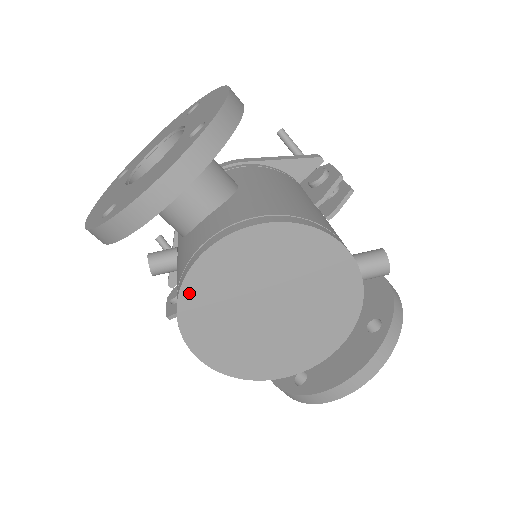
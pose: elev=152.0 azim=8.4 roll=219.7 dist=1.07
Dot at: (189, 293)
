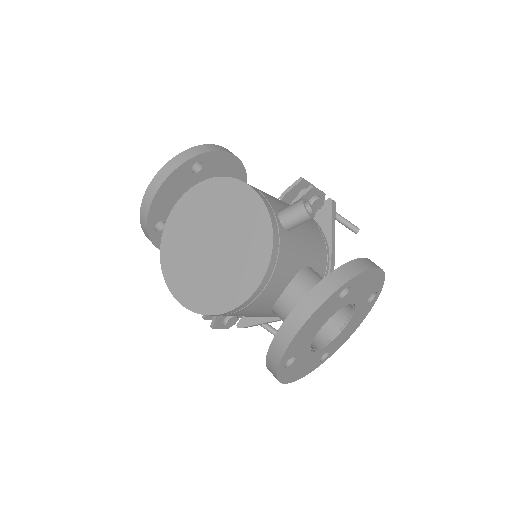
Dot at: (166, 241)
